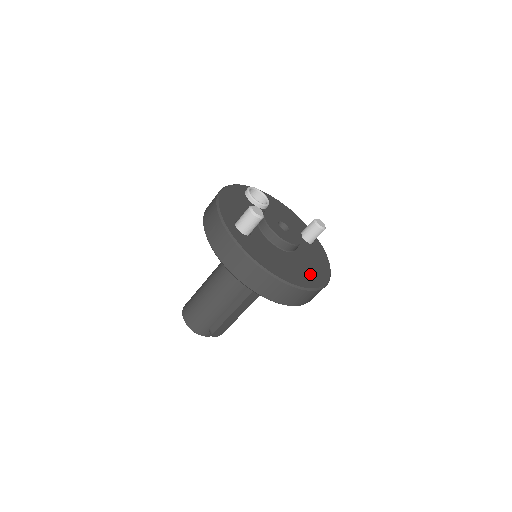
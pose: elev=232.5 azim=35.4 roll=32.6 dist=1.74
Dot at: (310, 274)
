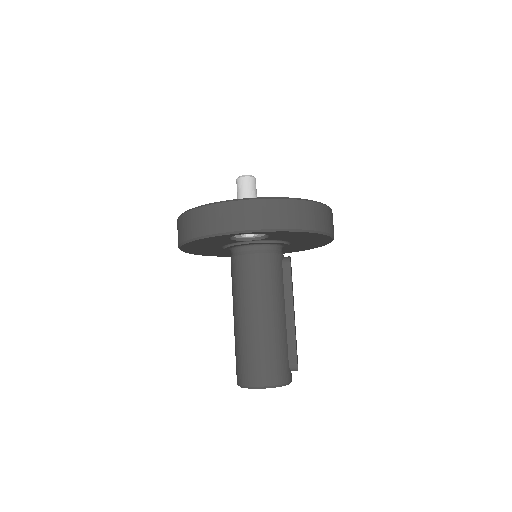
Dot at: occluded
